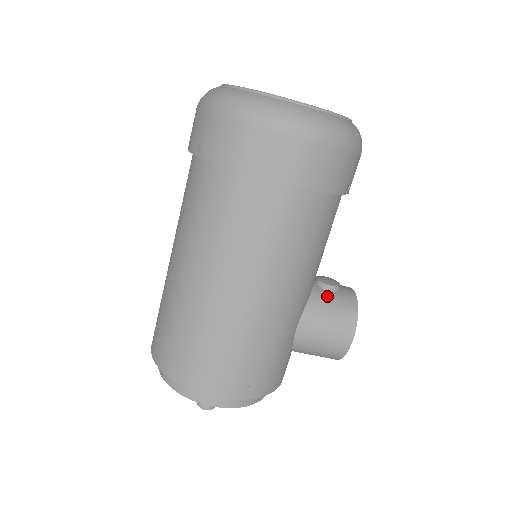
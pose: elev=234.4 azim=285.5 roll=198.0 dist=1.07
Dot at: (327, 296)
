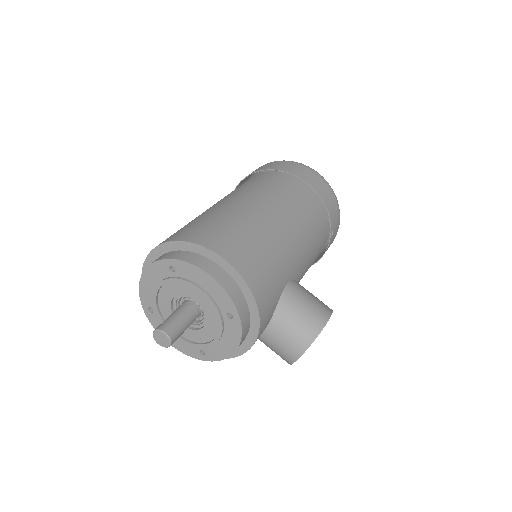
Dot at: occluded
